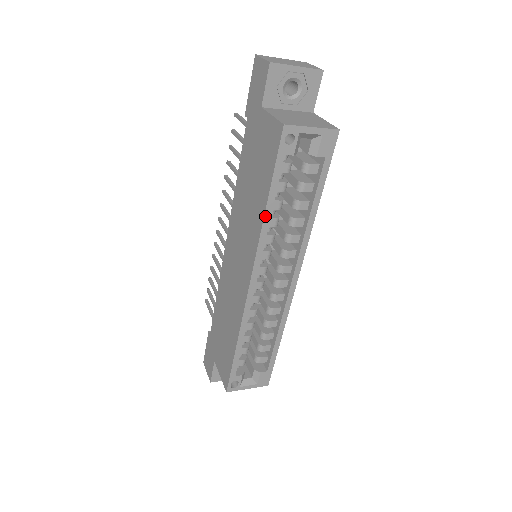
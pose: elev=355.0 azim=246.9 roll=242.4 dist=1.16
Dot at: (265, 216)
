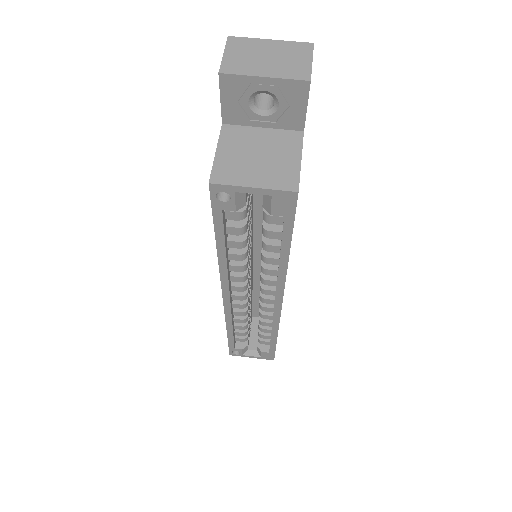
Dot at: (219, 255)
